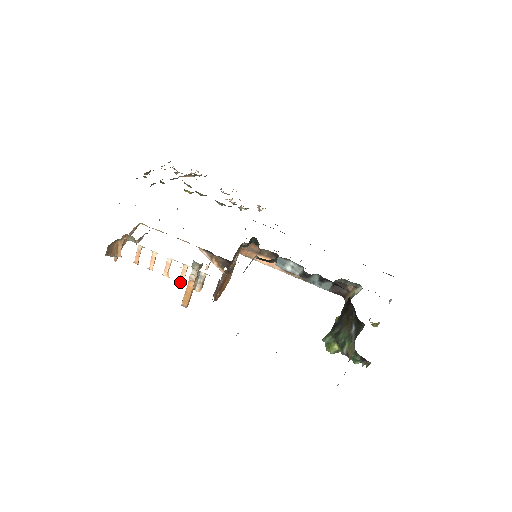
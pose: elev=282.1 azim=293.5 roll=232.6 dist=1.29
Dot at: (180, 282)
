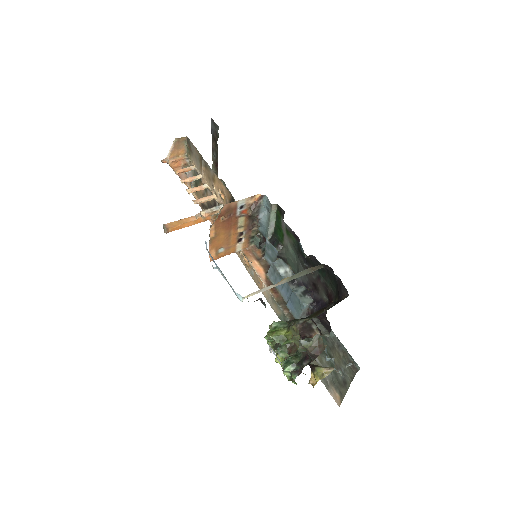
Dot at: (195, 201)
